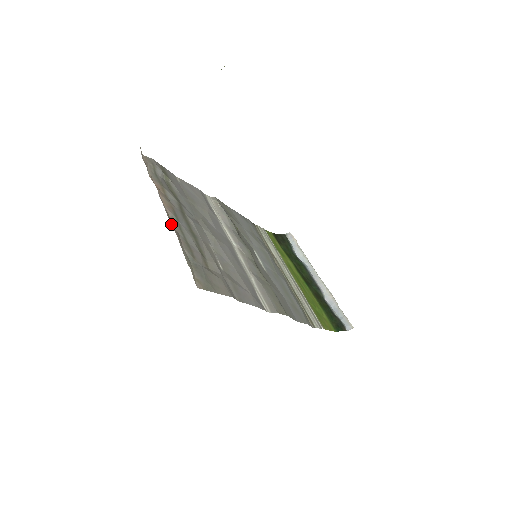
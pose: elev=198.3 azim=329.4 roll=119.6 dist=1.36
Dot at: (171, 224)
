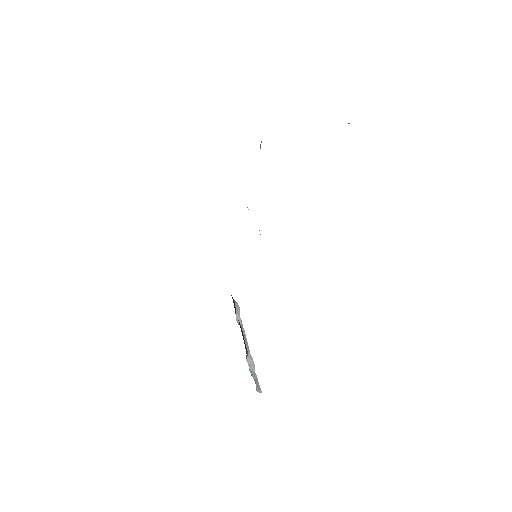
Dot at: occluded
